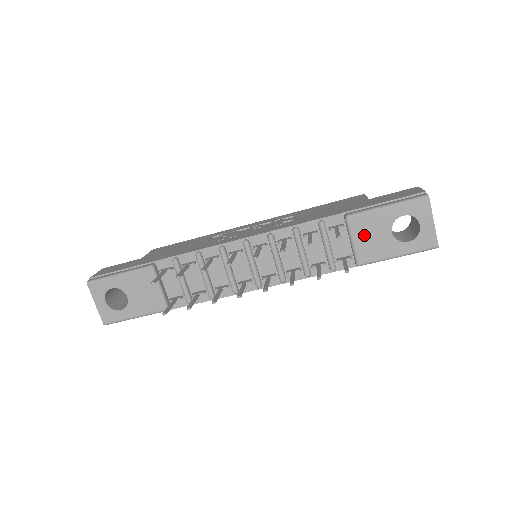
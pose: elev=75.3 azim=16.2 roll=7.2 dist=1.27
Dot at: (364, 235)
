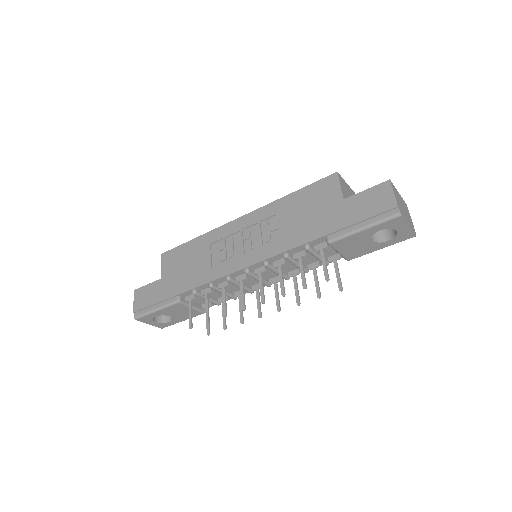
Dot at: (348, 248)
